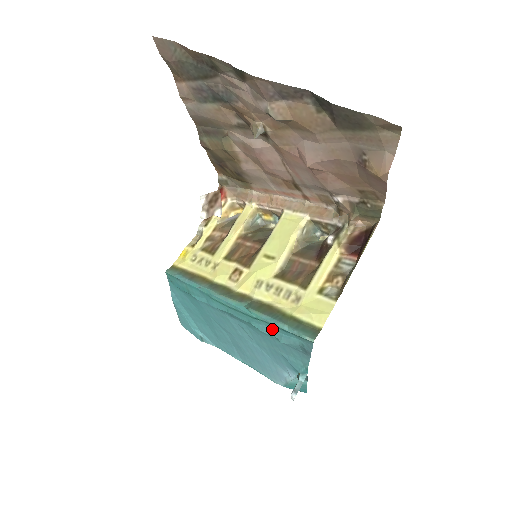
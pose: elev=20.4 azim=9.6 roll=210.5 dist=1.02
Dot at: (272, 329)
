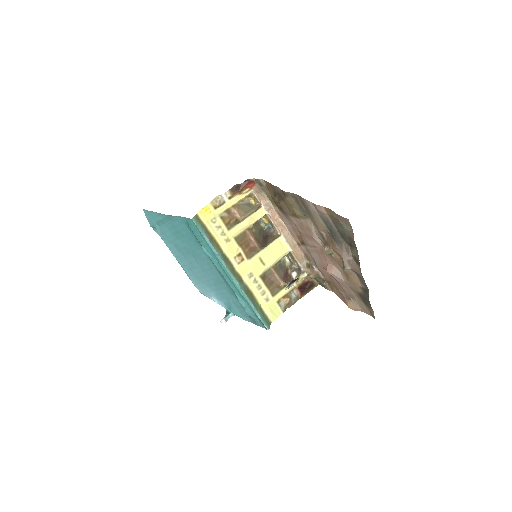
Dot at: (247, 306)
